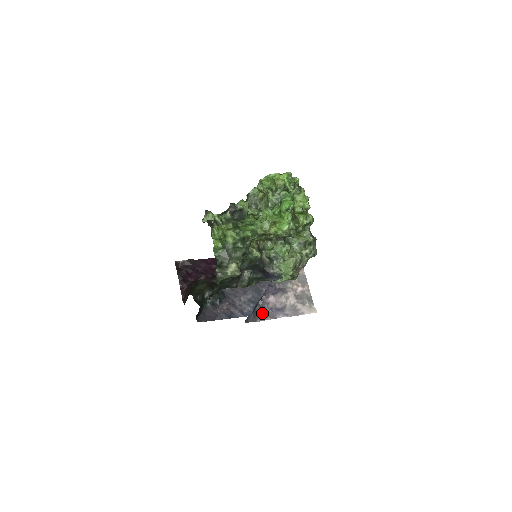
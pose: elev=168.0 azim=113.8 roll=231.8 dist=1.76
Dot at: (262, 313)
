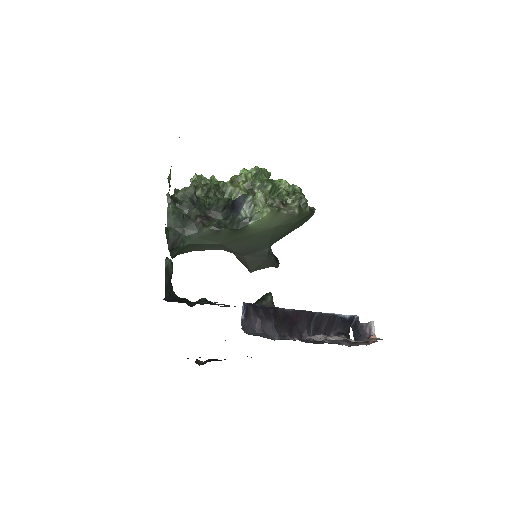
Dot at: occluded
